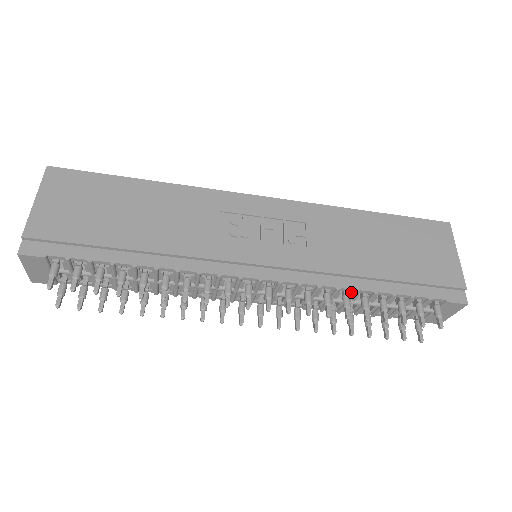
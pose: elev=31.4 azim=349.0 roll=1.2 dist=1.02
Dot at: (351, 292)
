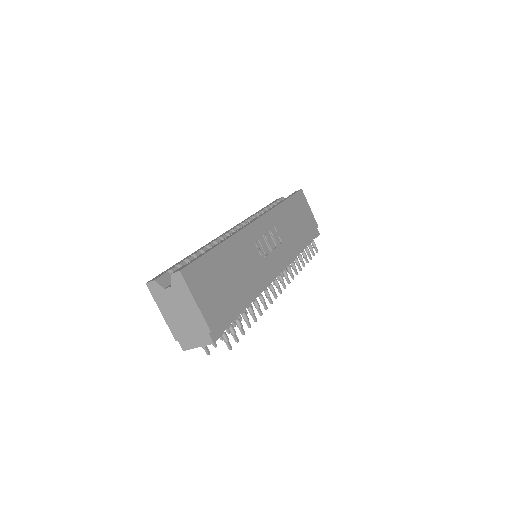
Dot at: occluded
